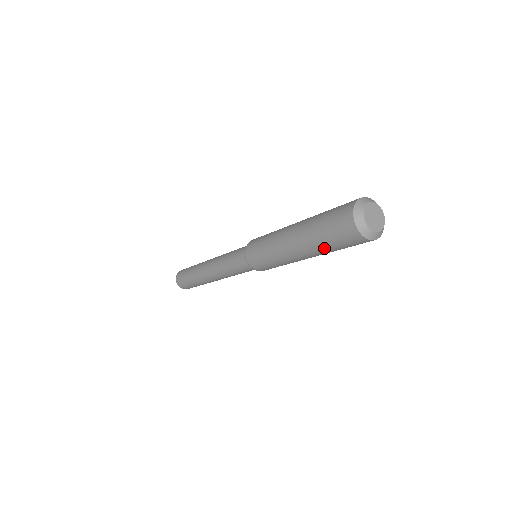
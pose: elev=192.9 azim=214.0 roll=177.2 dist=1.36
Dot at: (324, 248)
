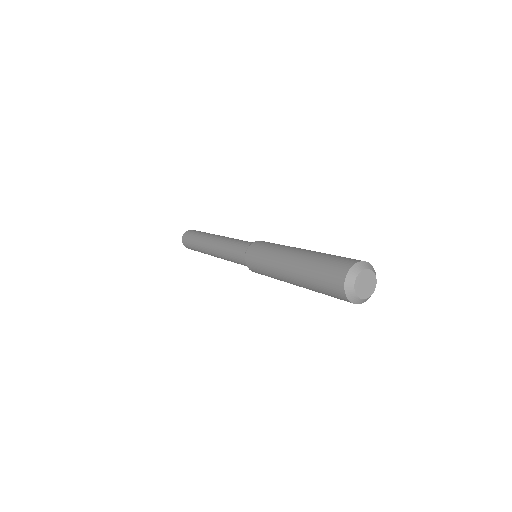
Dot at: occluded
